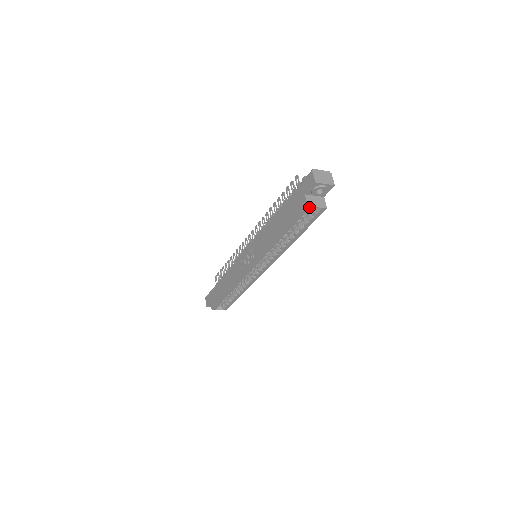
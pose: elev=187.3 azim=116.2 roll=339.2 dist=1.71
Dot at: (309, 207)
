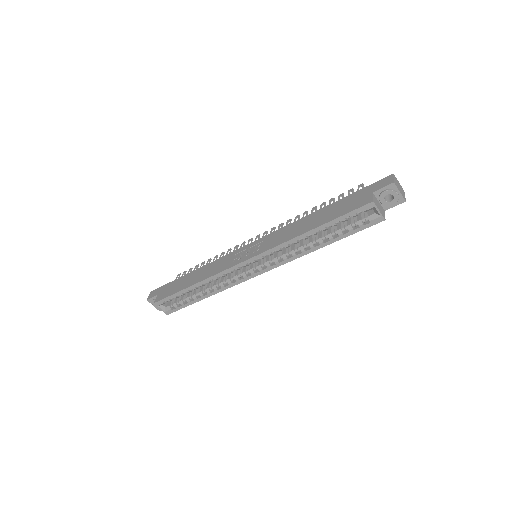
Dot at: (373, 204)
